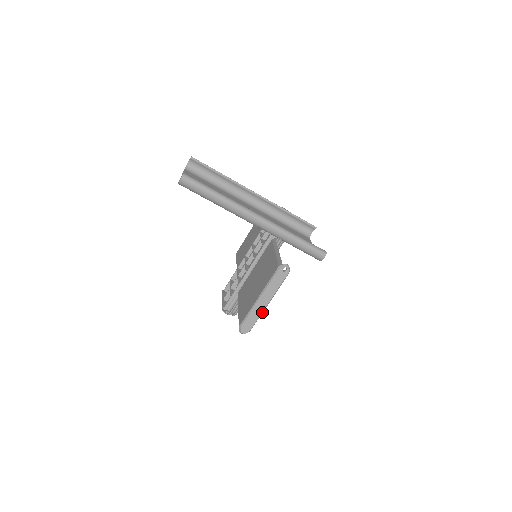
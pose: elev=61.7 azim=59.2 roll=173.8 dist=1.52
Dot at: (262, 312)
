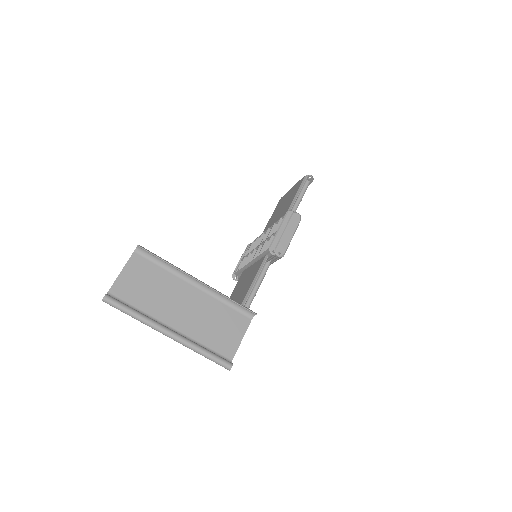
Dot at: occluded
